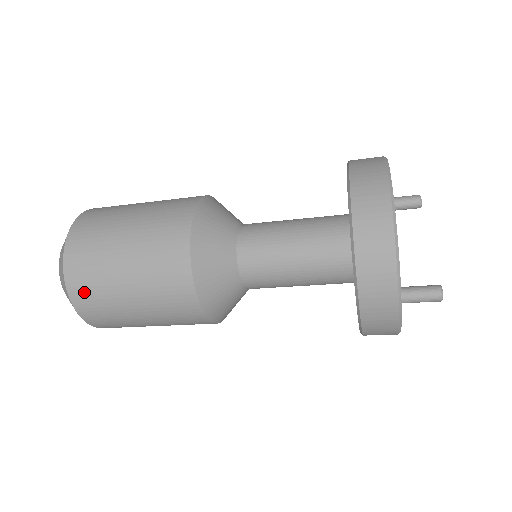
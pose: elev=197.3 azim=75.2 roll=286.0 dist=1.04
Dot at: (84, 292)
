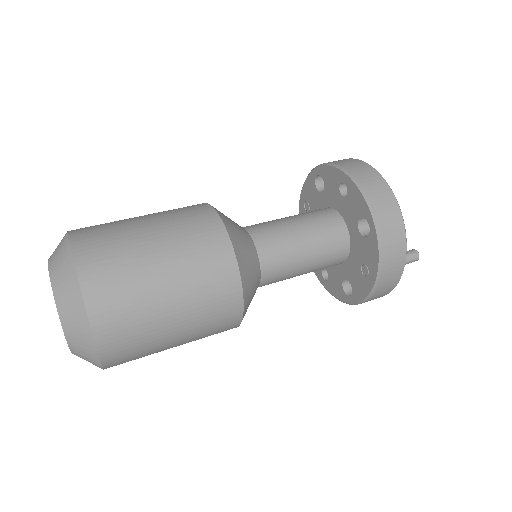
Dot at: (114, 322)
